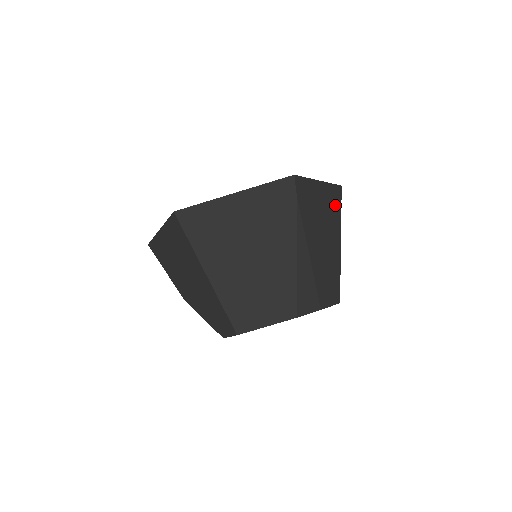
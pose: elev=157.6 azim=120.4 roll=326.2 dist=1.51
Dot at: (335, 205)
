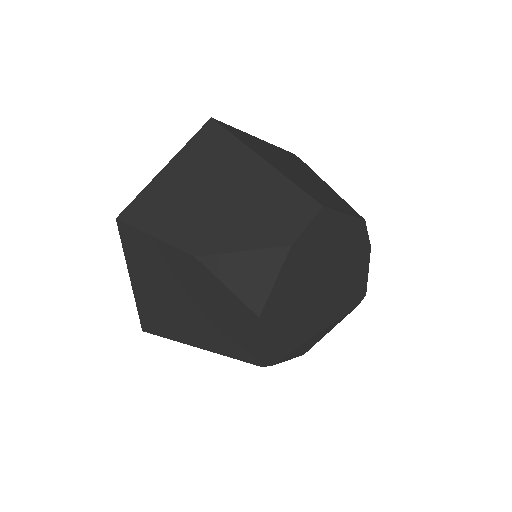
Dot at: occluded
